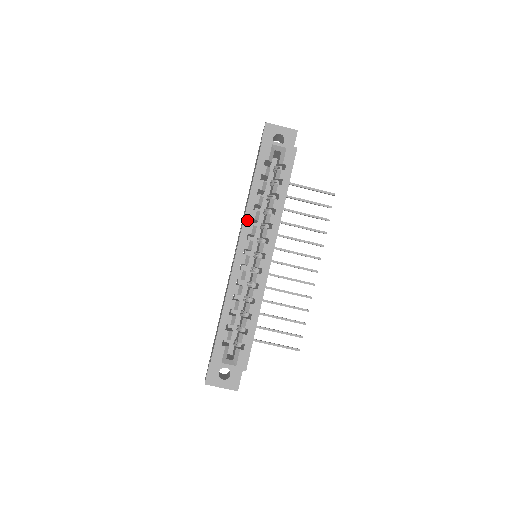
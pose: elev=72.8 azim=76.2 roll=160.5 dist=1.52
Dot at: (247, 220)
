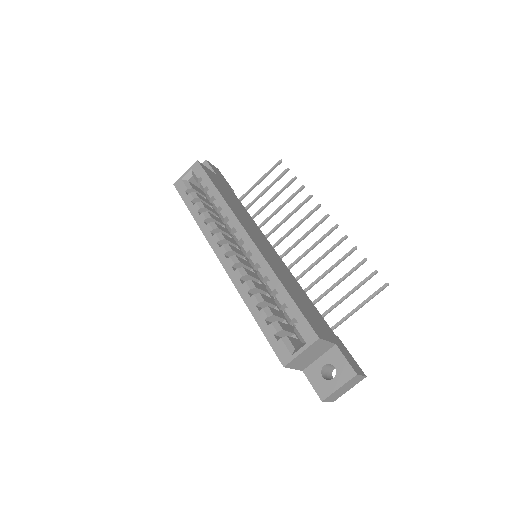
Dot at: (208, 236)
